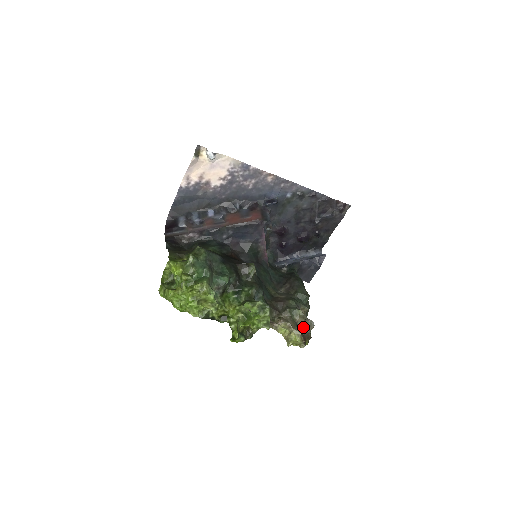
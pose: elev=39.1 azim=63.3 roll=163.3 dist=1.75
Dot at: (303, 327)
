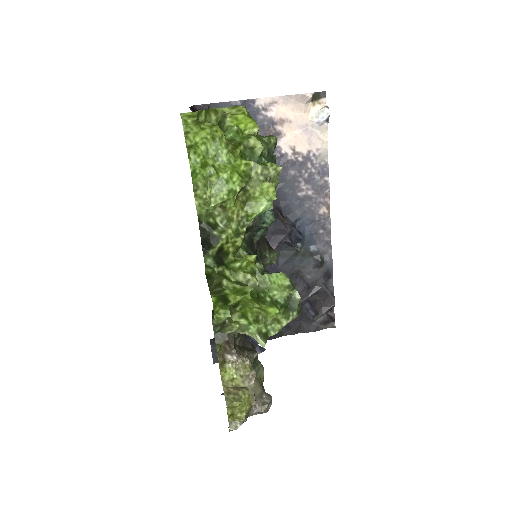
Dot at: occluded
